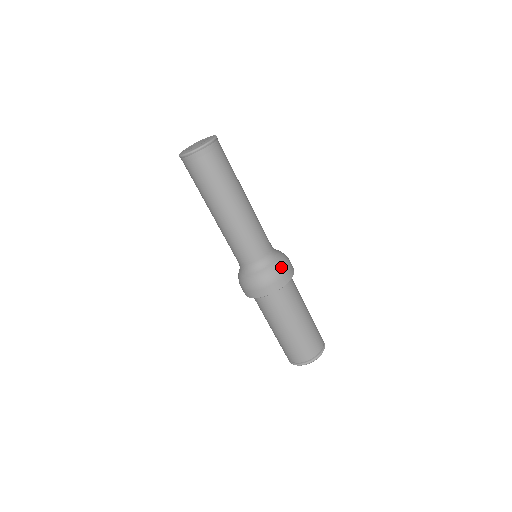
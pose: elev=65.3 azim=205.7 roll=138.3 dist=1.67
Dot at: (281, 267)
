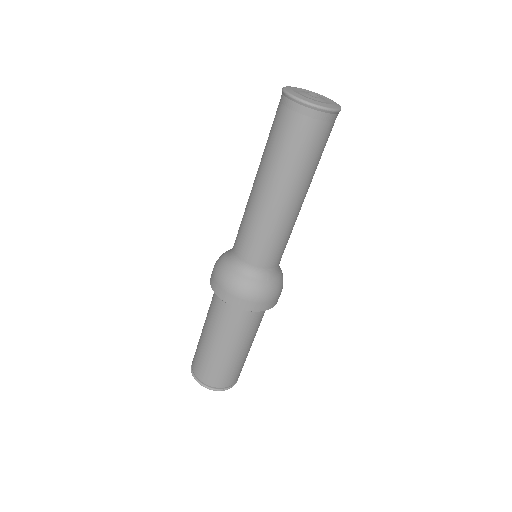
Dot at: (279, 288)
